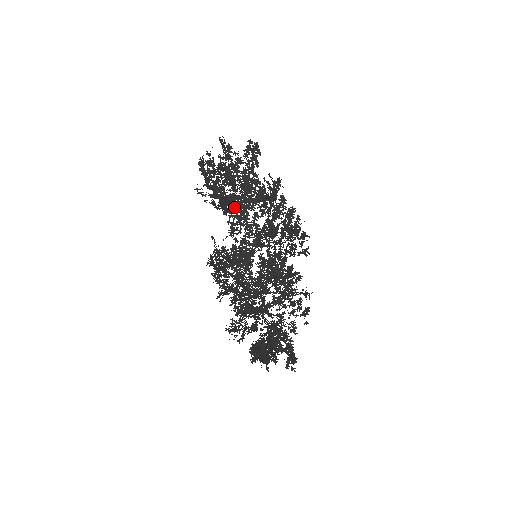
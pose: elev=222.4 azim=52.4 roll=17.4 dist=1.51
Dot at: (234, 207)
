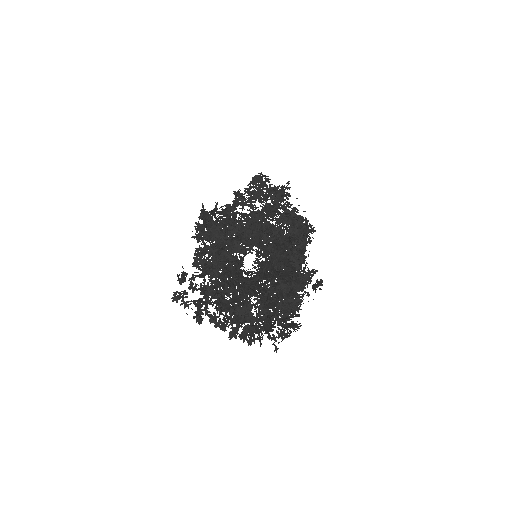
Dot at: occluded
